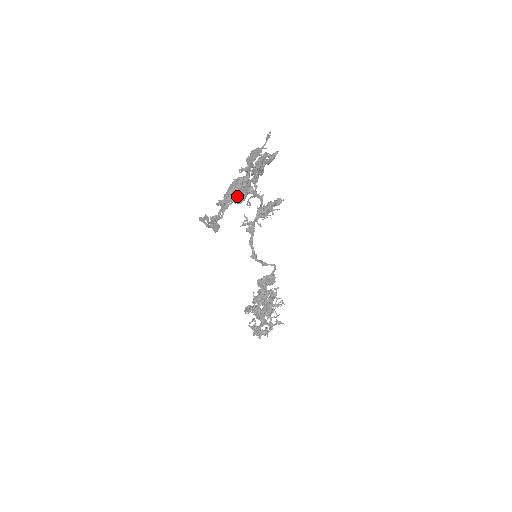
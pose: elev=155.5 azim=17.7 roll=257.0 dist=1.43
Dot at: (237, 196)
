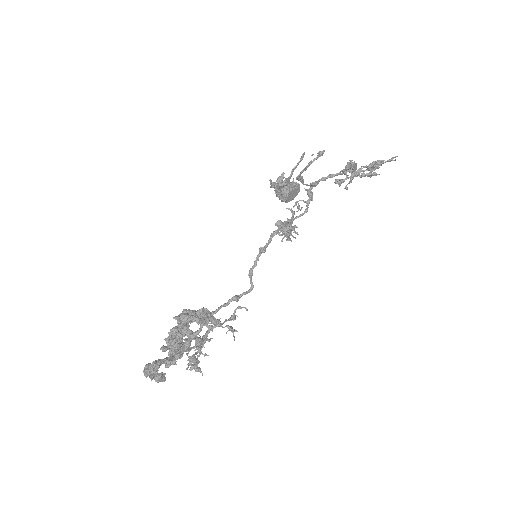
Dot at: (307, 184)
